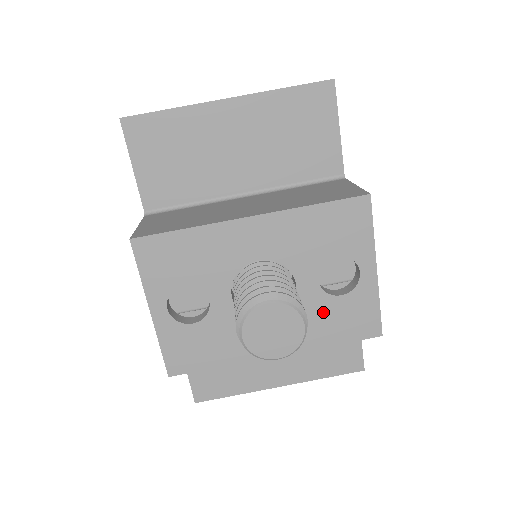
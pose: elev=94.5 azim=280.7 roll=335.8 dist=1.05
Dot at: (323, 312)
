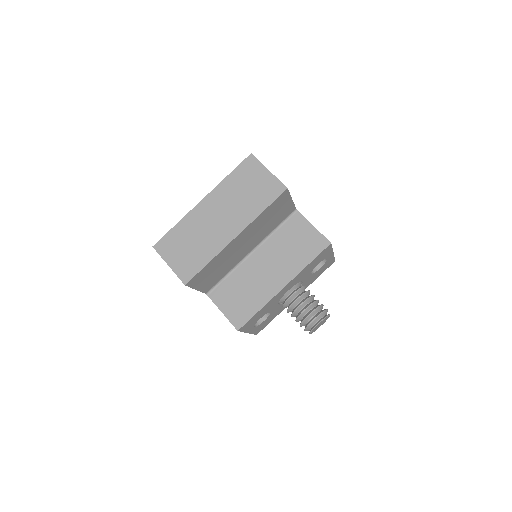
Dot at: (313, 277)
